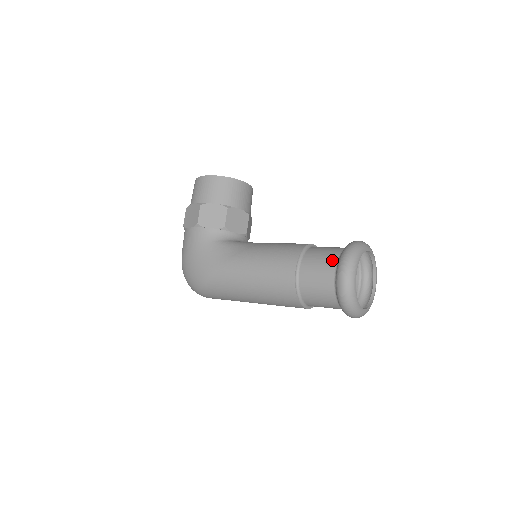
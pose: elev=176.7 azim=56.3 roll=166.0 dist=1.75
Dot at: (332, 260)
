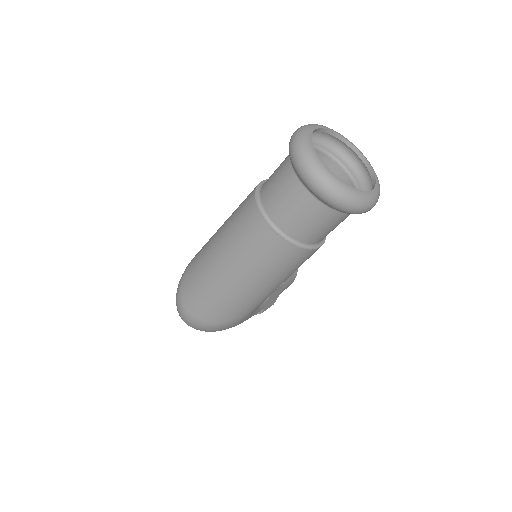
Dot at: occluded
